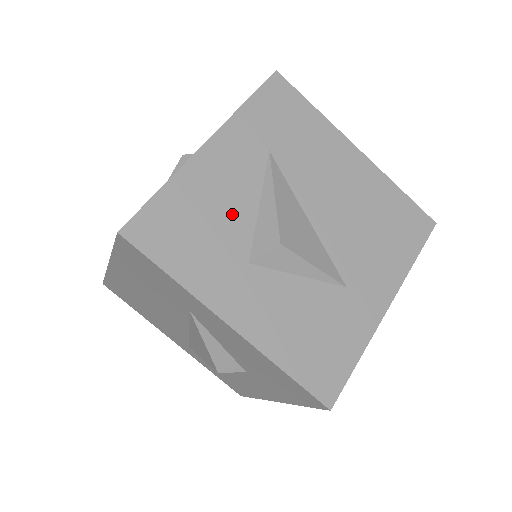
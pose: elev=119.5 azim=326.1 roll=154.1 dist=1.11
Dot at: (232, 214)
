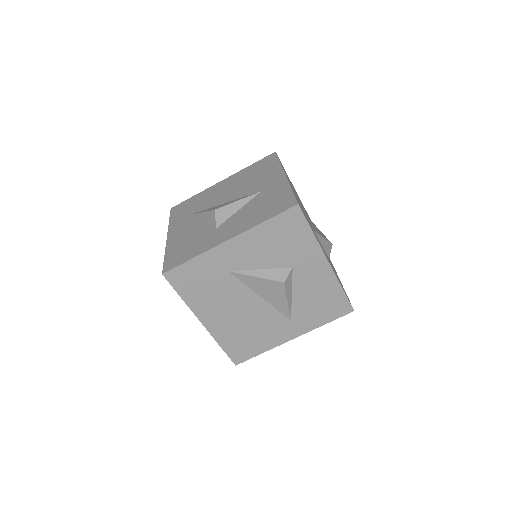
Dot at: (196, 232)
